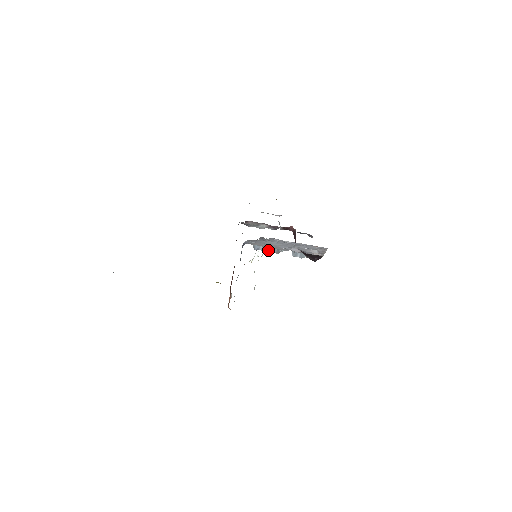
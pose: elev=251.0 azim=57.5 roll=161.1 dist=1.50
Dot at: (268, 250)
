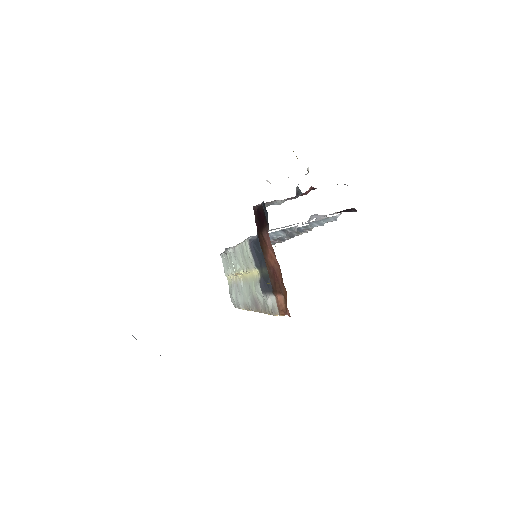
Dot at: (283, 234)
